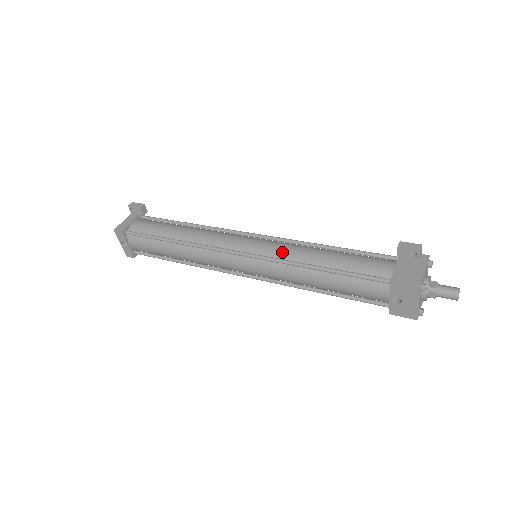
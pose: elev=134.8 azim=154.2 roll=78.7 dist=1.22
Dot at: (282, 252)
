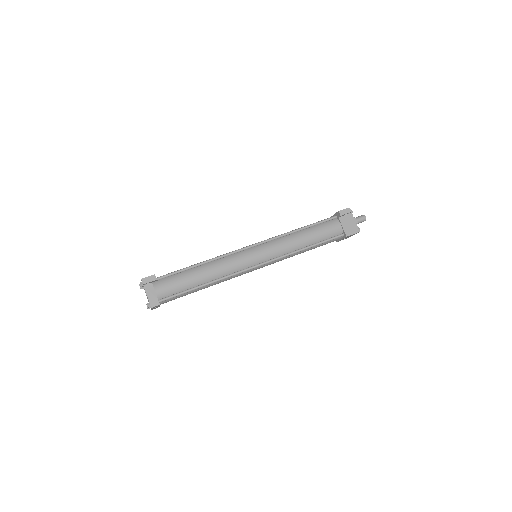
Dot at: (282, 250)
